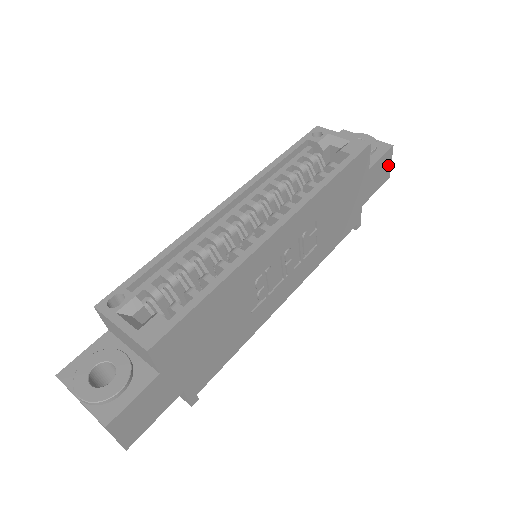
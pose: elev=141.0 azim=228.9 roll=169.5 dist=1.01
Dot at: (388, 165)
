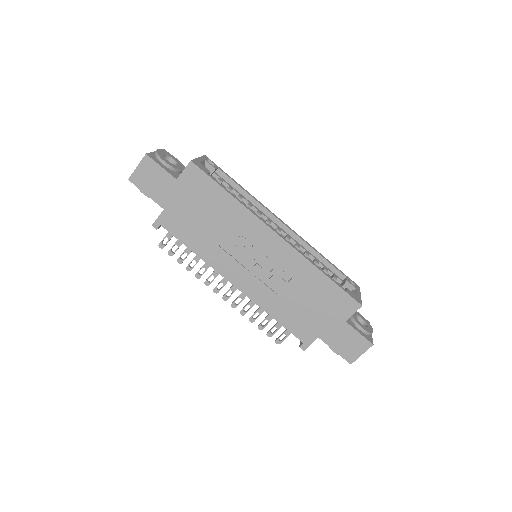
Dot at: (358, 352)
